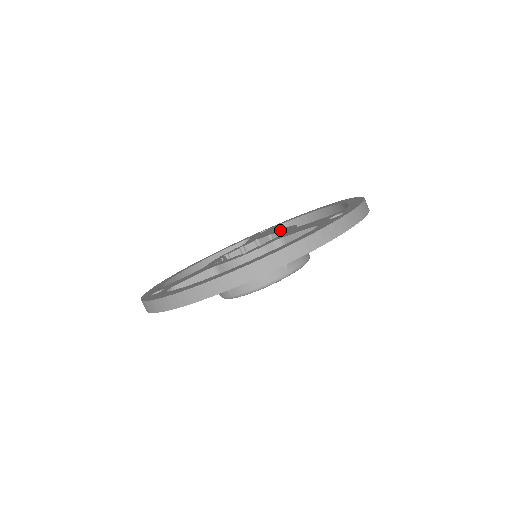
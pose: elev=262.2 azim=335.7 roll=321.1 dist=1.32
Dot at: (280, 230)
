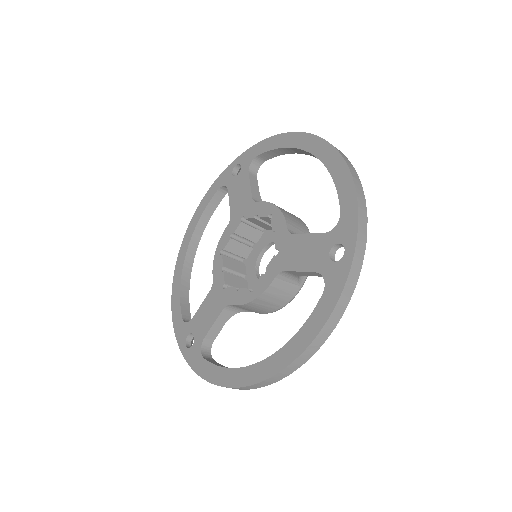
Dot at: (265, 212)
